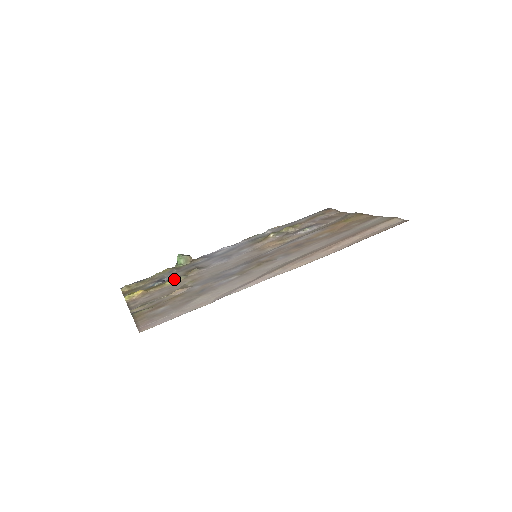
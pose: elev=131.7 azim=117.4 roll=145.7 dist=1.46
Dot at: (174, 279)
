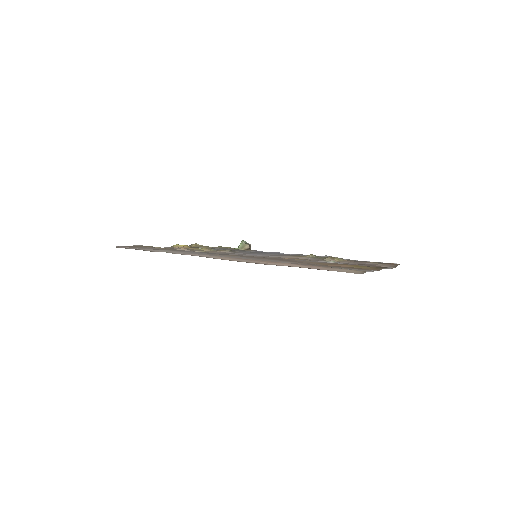
Dot at: (207, 248)
